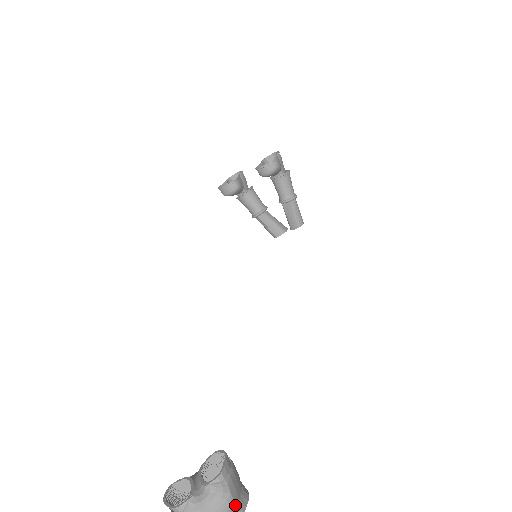
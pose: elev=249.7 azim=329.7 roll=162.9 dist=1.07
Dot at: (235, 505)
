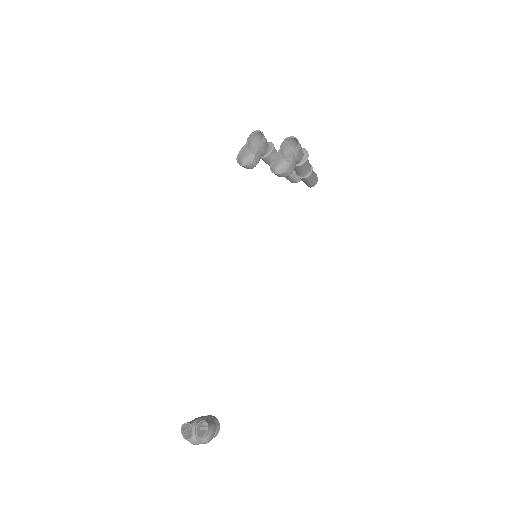
Dot at: occluded
